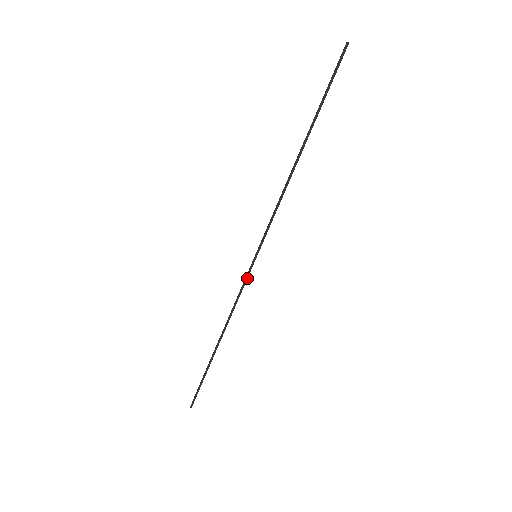
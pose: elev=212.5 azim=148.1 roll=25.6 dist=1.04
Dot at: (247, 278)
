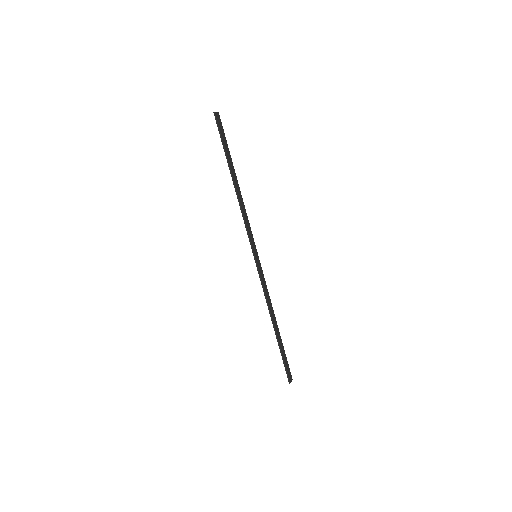
Dot at: (259, 272)
